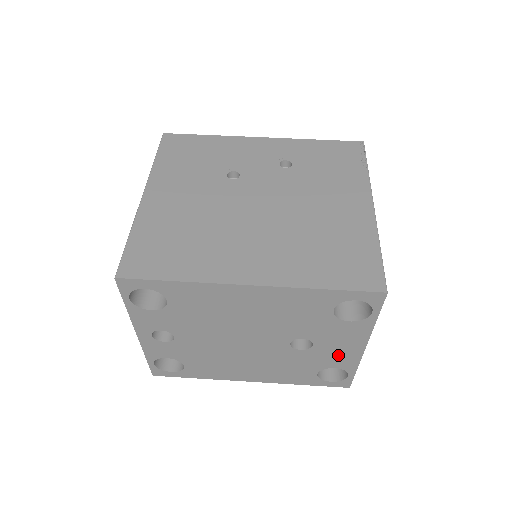
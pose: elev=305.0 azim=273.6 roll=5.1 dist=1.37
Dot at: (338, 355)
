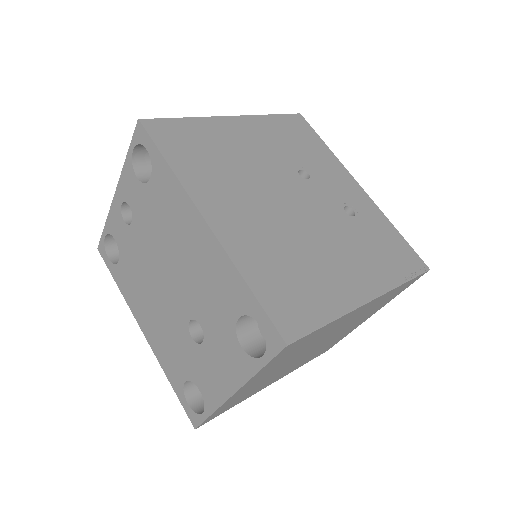
Dot at: (211, 378)
